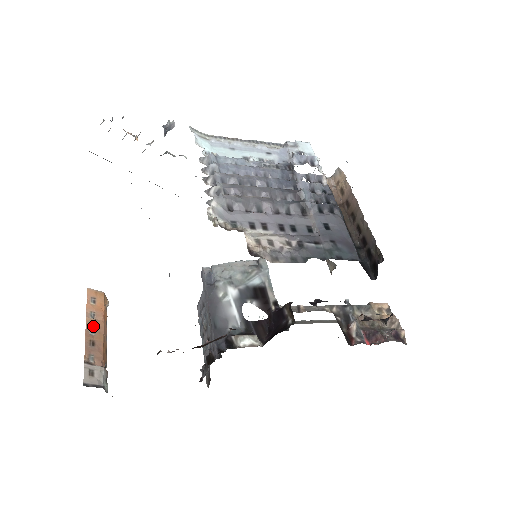
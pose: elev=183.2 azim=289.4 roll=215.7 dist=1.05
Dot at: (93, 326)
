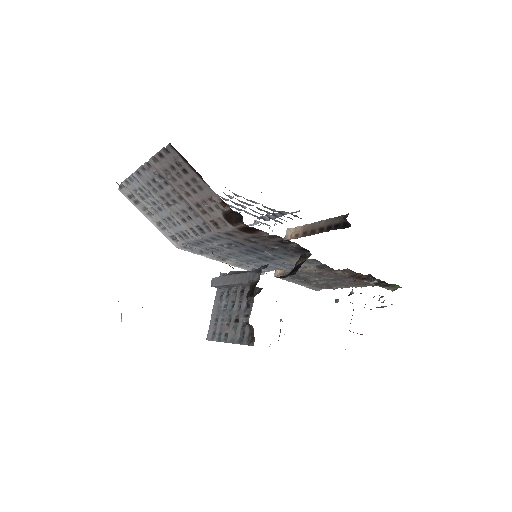
Dot at: occluded
